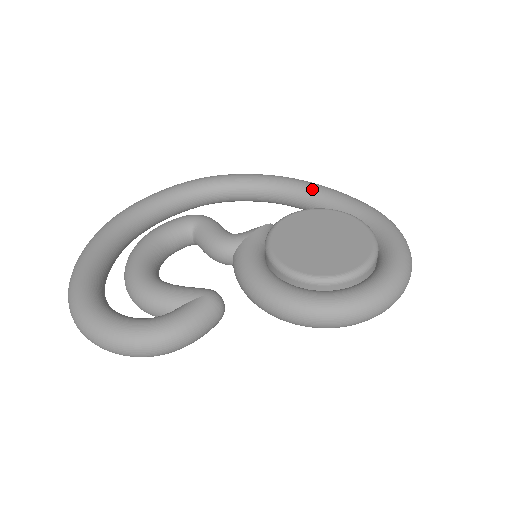
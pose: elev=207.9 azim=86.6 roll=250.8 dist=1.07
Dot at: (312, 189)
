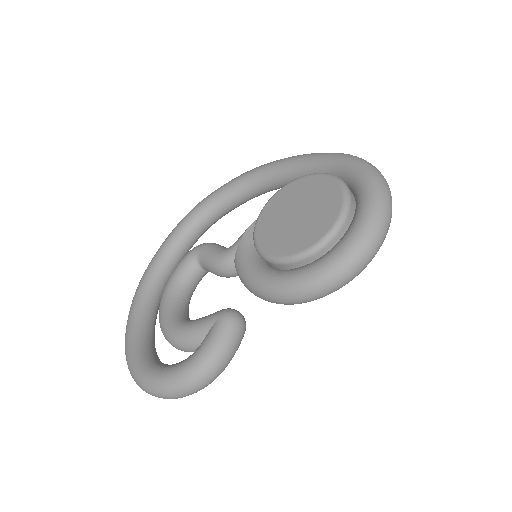
Dot at: (279, 167)
